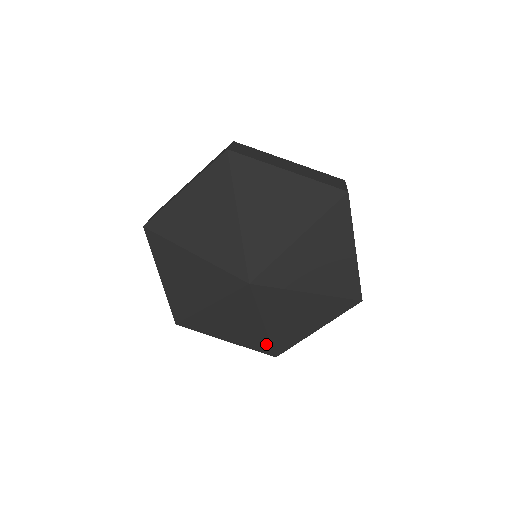
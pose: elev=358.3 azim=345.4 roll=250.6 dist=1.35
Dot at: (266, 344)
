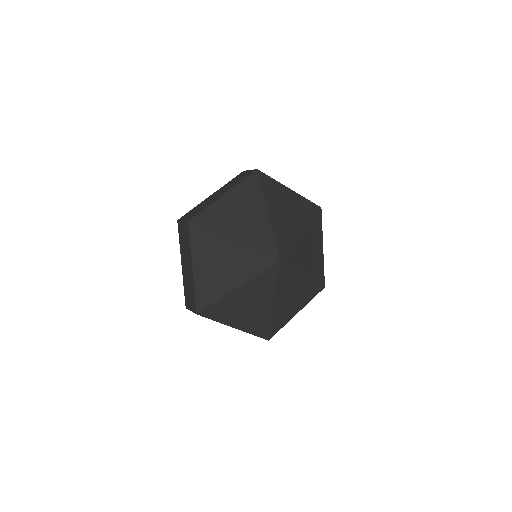
Dot at: (267, 326)
